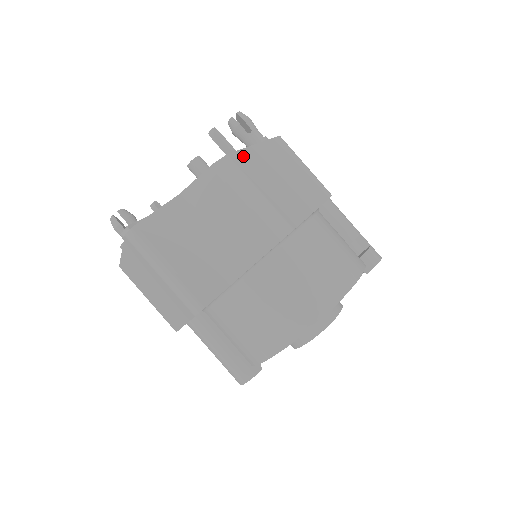
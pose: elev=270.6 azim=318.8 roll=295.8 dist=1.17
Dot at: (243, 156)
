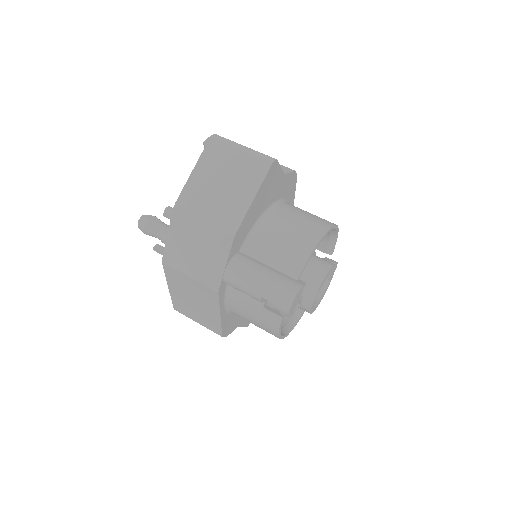
Dot at: occluded
